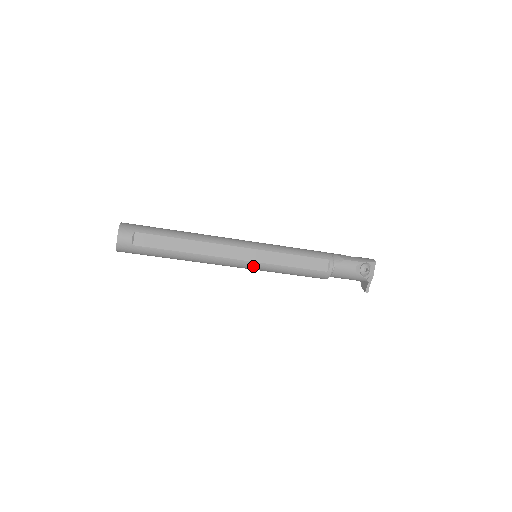
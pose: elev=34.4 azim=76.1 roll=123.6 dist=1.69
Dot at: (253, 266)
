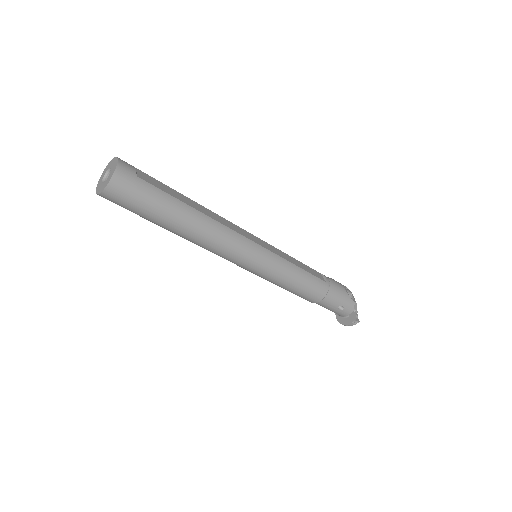
Dot at: (263, 254)
